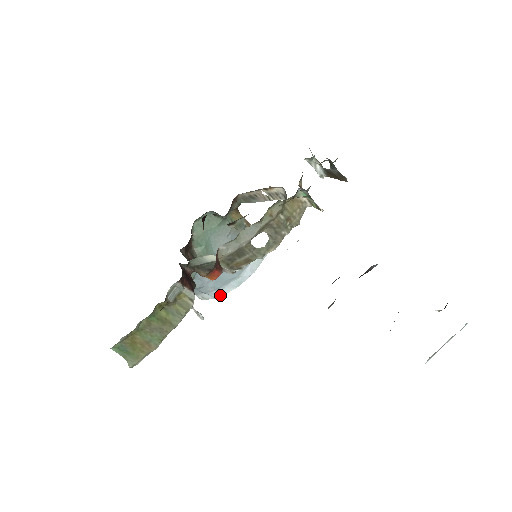
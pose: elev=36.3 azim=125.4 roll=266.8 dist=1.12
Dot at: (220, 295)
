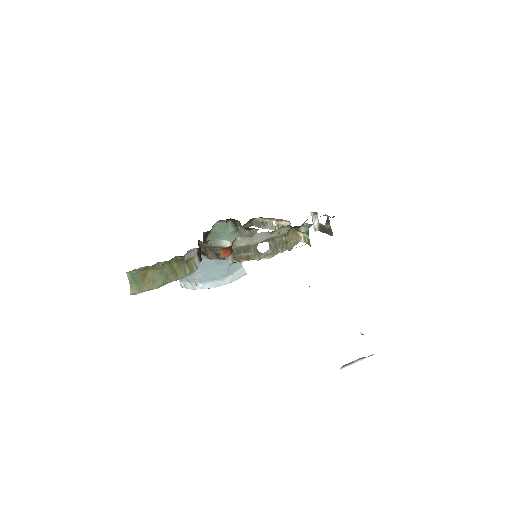
Dot at: (200, 288)
